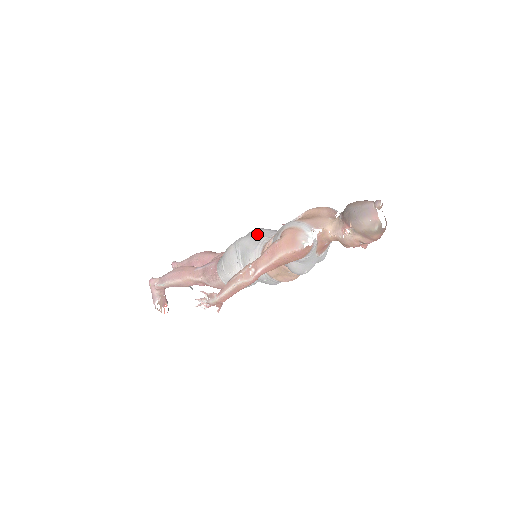
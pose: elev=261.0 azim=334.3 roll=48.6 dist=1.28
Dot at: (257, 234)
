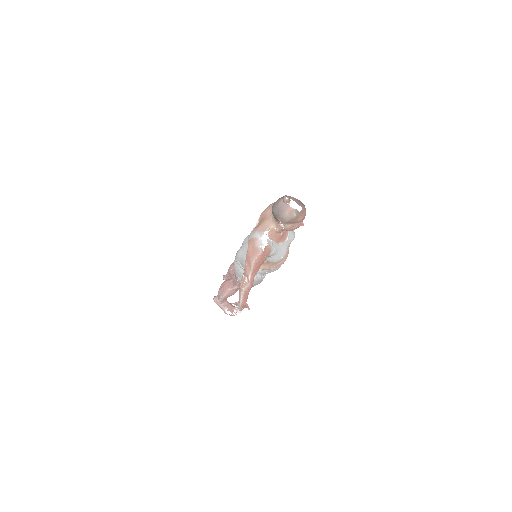
Dot at: (245, 244)
